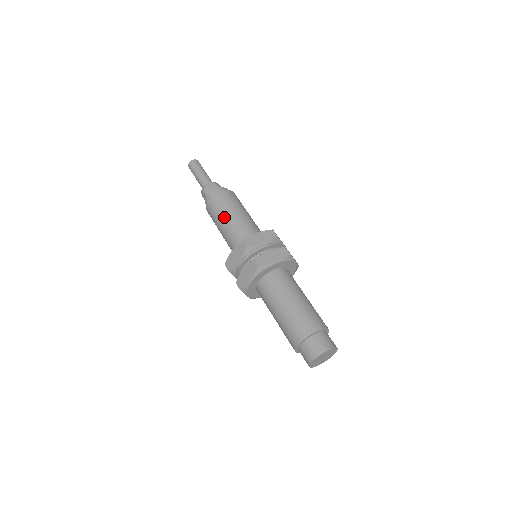
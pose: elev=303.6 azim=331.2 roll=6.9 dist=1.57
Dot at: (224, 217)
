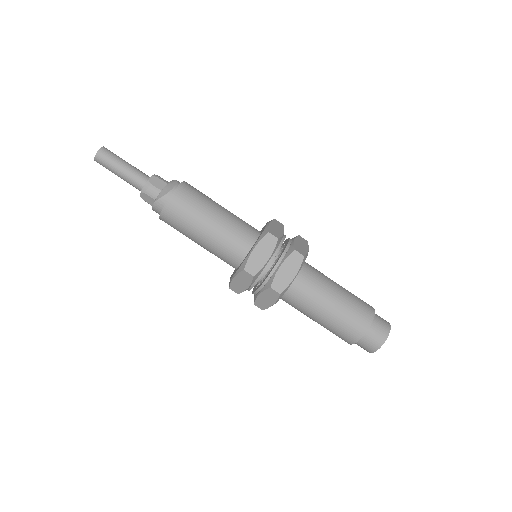
Dot at: occluded
